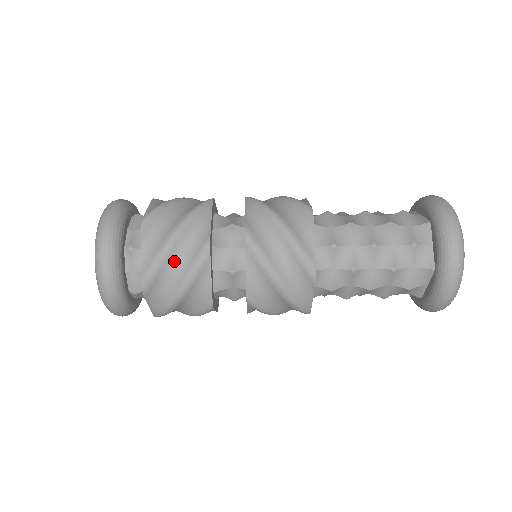
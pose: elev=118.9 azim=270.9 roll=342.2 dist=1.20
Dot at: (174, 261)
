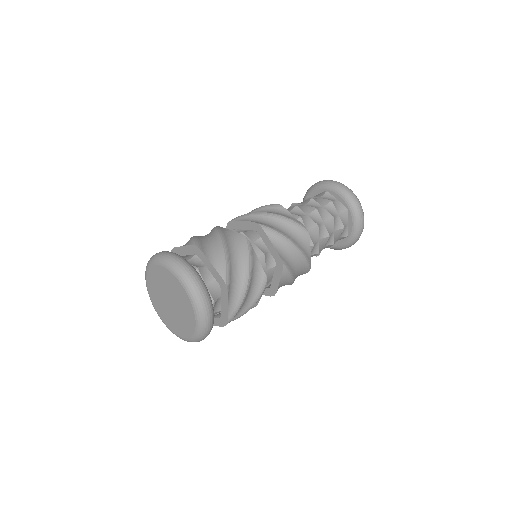
Dot at: (203, 237)
